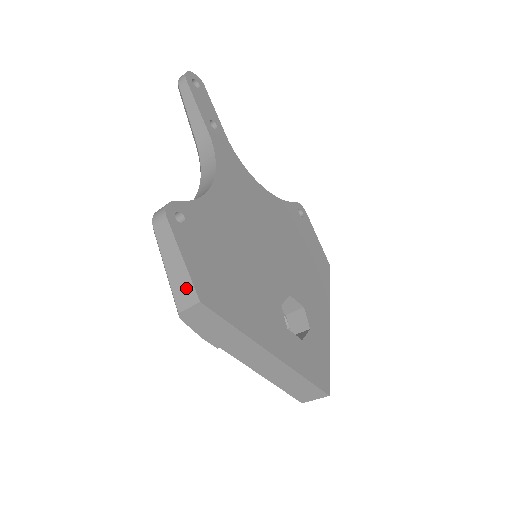
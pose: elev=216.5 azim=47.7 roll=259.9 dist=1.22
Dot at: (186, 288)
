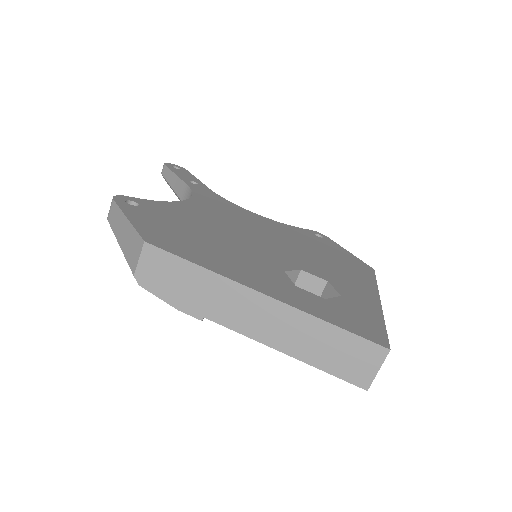
Dot at: (134, 242)
